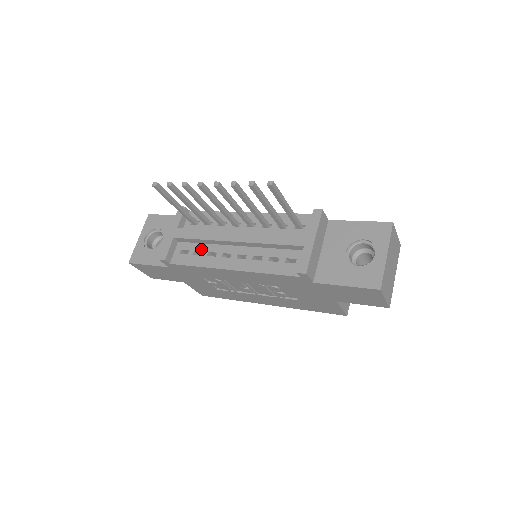
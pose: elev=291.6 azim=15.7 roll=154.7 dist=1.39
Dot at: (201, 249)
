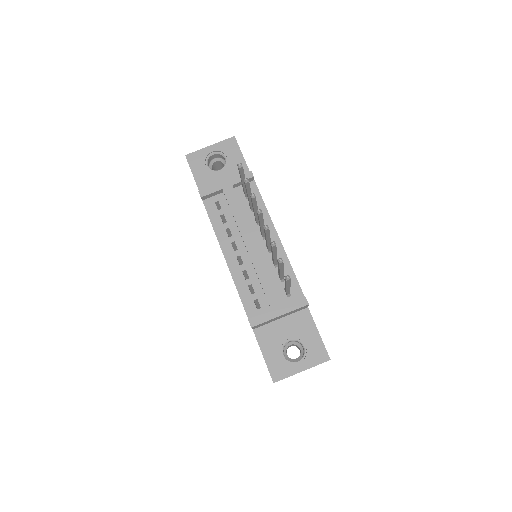
Dot at: (228, 219)
